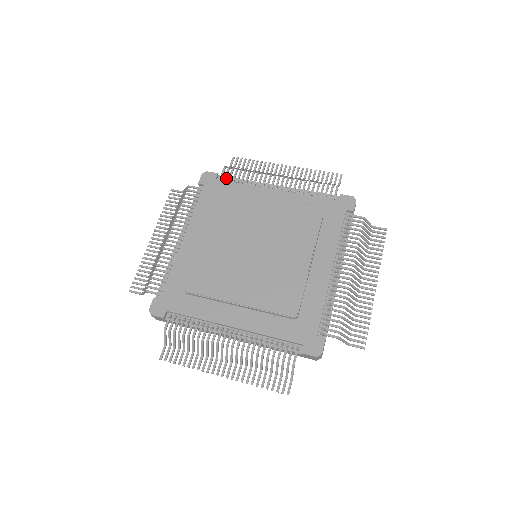
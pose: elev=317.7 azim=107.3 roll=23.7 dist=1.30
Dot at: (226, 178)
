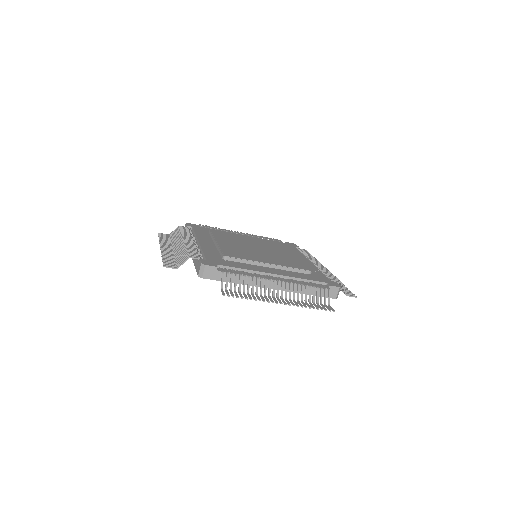
Dot at: occluded
